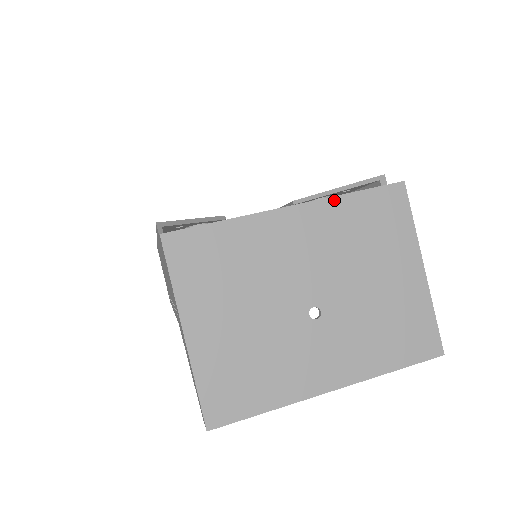
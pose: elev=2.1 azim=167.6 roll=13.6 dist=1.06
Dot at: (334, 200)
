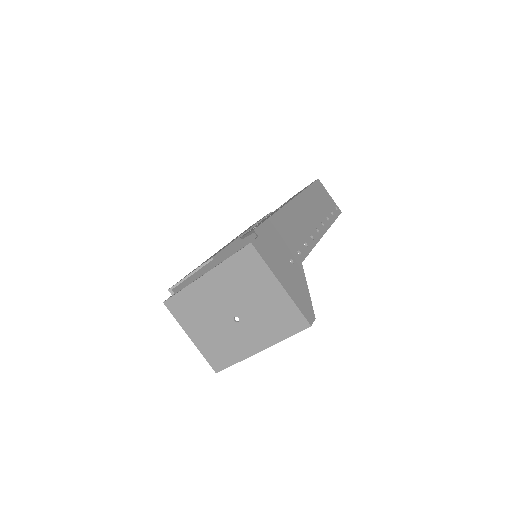
Dot at: (221, 265)
